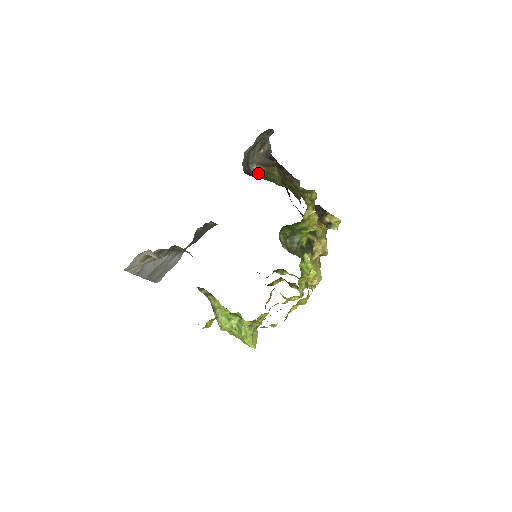
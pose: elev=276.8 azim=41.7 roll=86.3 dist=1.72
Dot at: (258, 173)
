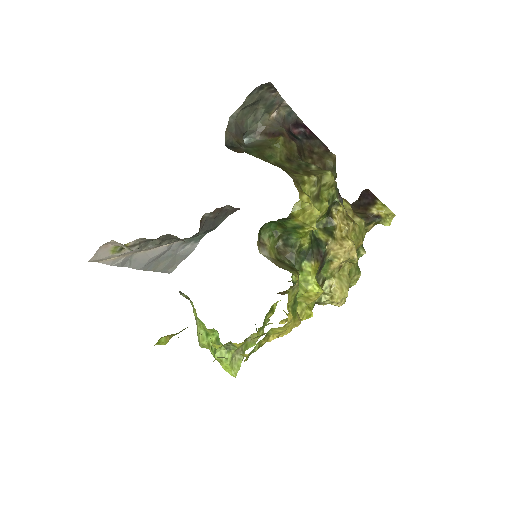
Dot at: (255, 146)
